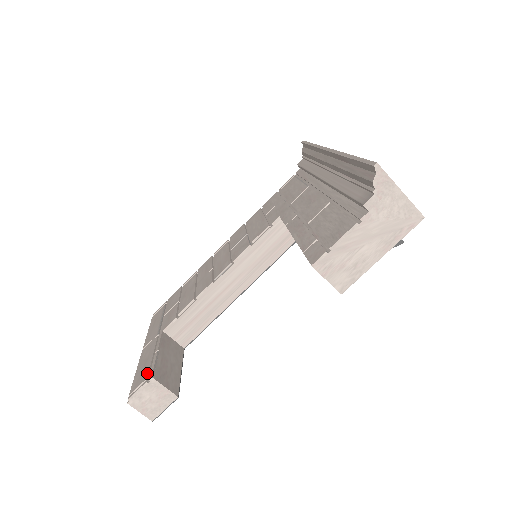
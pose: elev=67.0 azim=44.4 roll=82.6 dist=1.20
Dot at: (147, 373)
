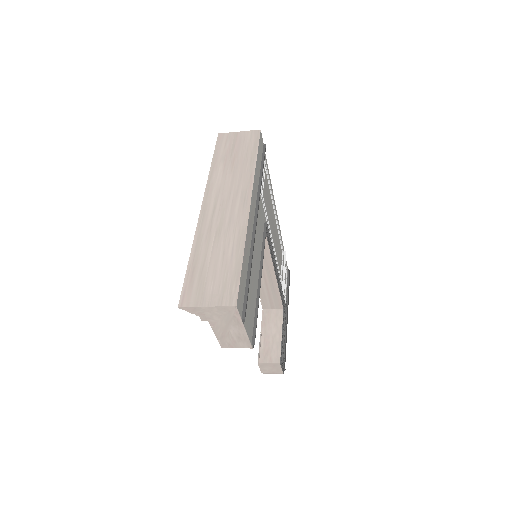
Dot at: occluded
